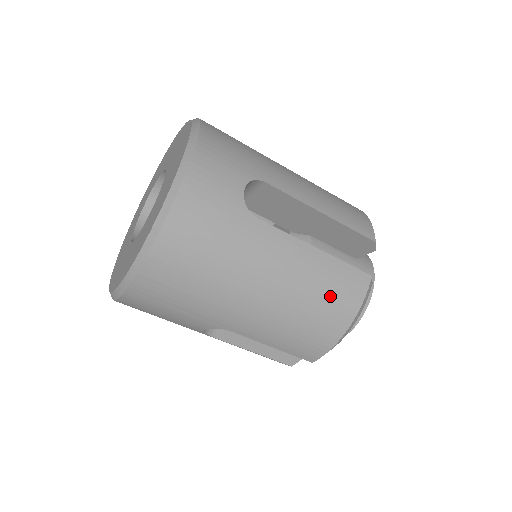
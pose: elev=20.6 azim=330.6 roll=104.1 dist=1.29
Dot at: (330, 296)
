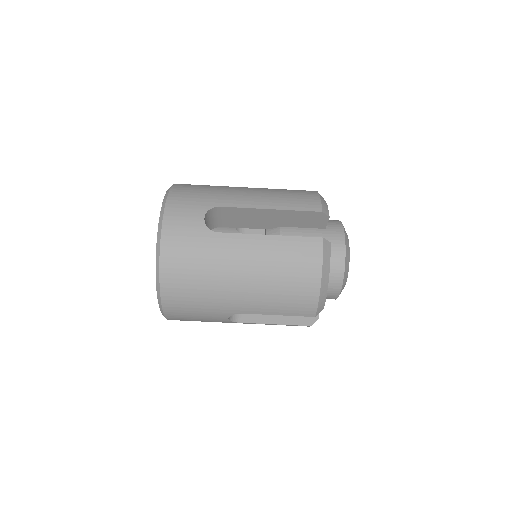
Dot at: (294, 264)
